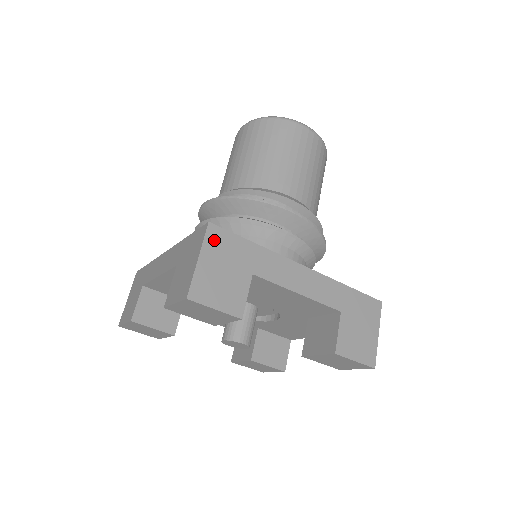
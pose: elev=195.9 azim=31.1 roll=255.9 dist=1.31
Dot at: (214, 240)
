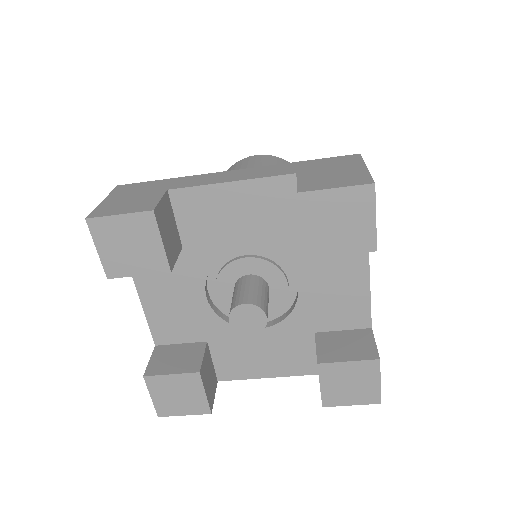
Dot at: occluded
